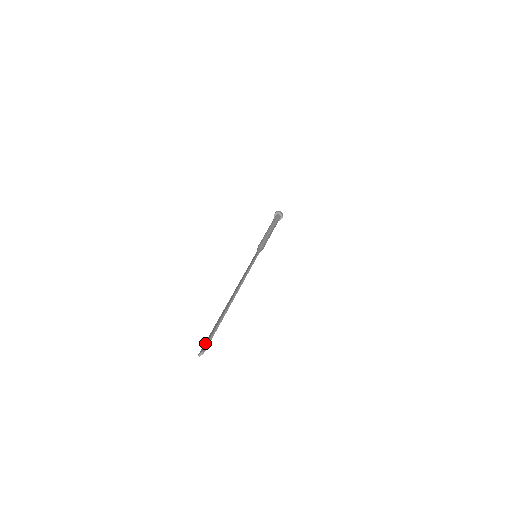
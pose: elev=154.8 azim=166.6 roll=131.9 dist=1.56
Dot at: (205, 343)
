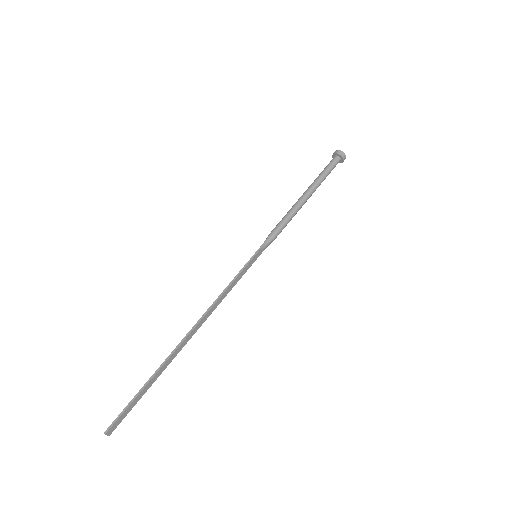
Dot at: (119, 418)
